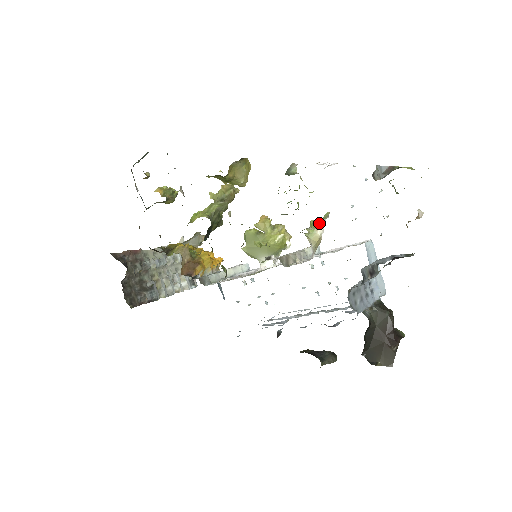
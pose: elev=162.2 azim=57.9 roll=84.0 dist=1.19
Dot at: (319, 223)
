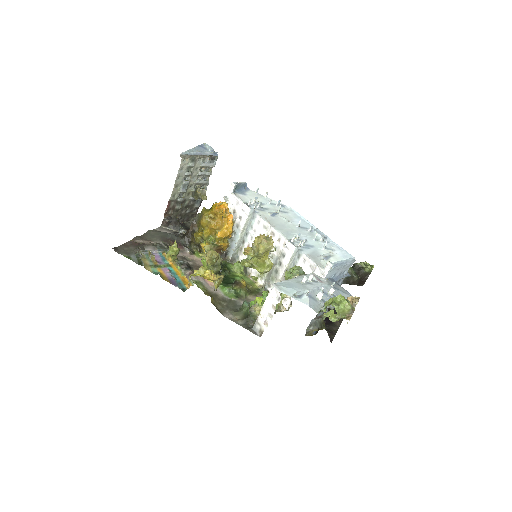
Dot at: occluded
